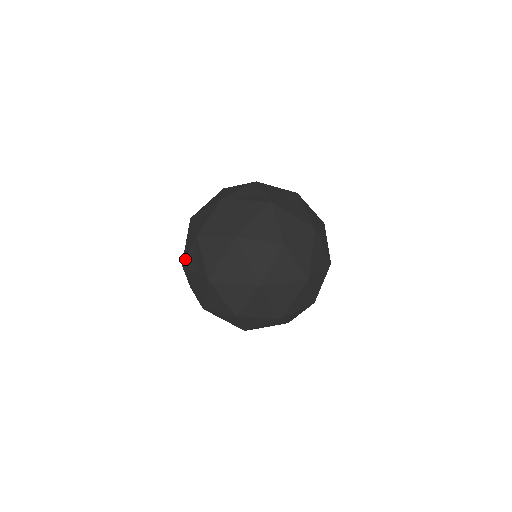
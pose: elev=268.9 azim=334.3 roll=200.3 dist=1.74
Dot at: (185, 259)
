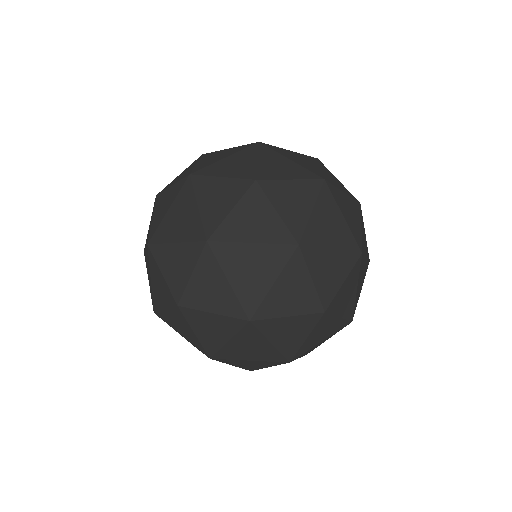
Dot at: (268, 320)
